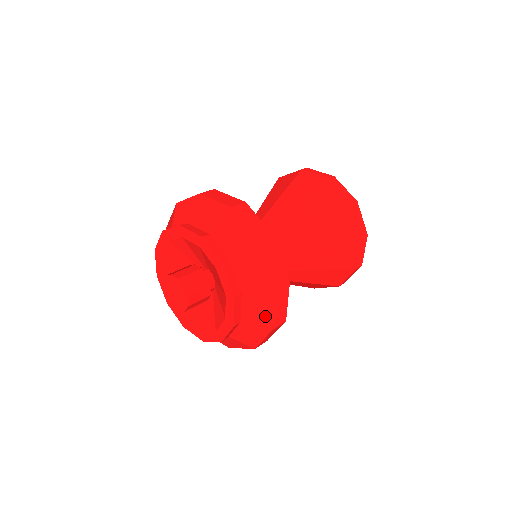
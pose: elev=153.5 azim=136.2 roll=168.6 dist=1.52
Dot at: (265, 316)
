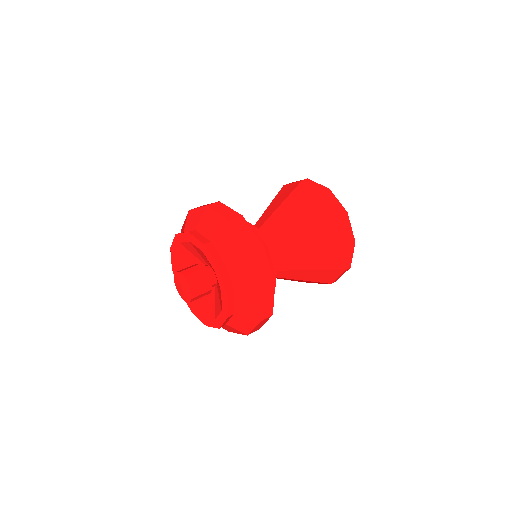
Dot at: (230, 330)
